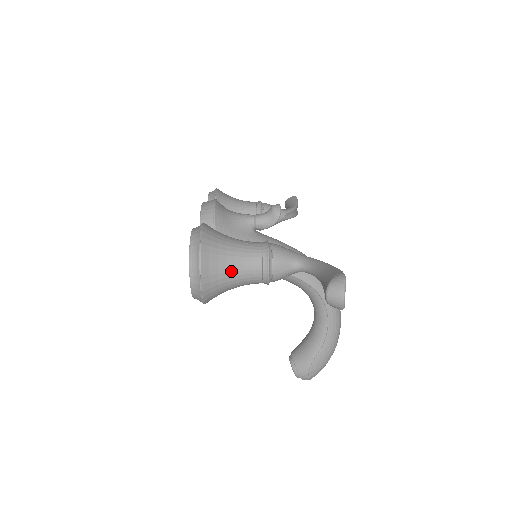
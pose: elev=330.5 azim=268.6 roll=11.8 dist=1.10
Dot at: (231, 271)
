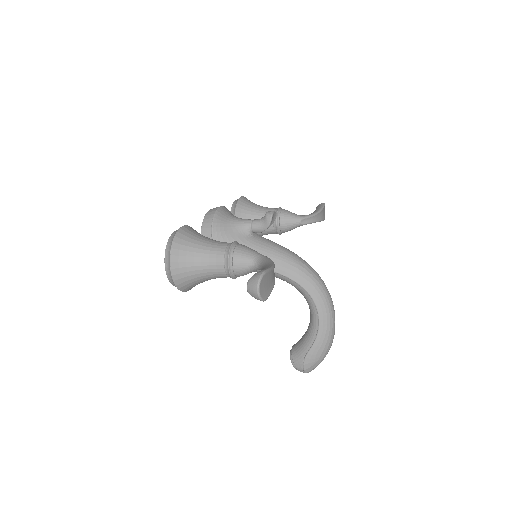
Dot at: (198, 265)
